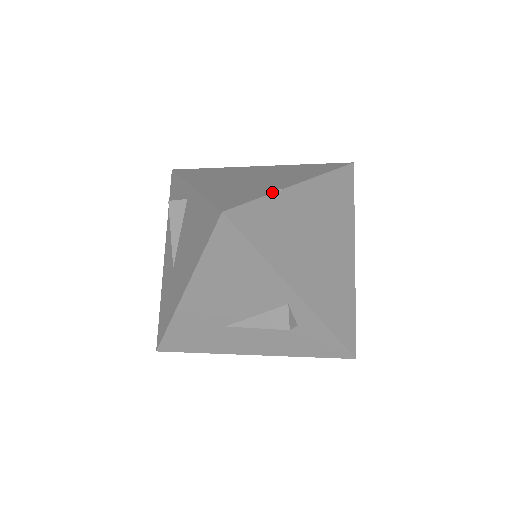
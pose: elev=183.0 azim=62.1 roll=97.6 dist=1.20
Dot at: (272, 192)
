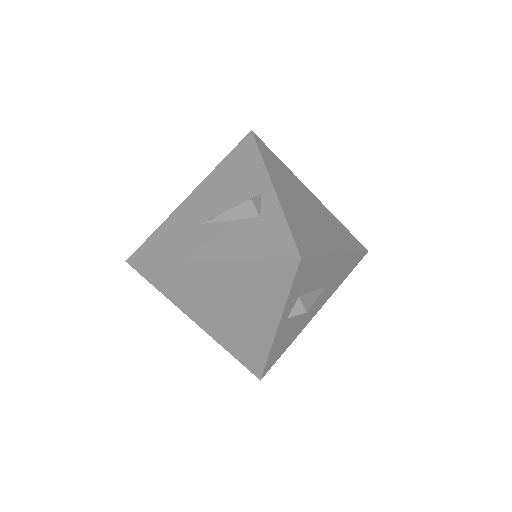
Dot at: (289, 170)
